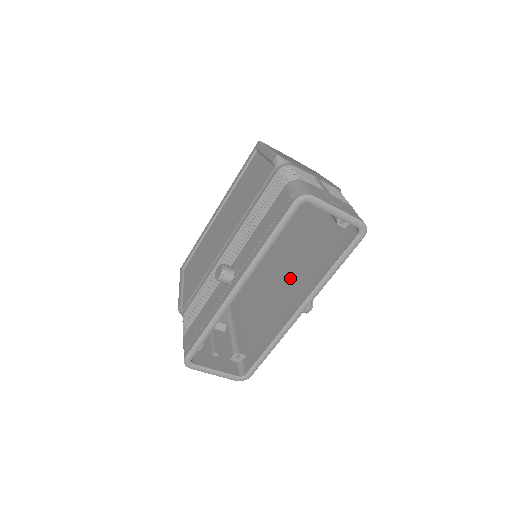
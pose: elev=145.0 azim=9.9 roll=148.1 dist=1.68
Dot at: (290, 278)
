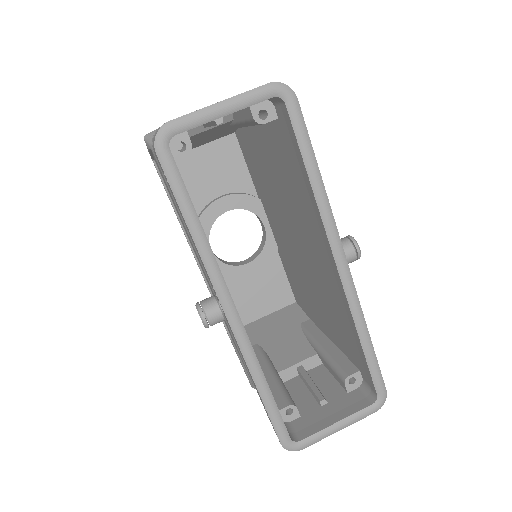
Dot at: (306, 240)
